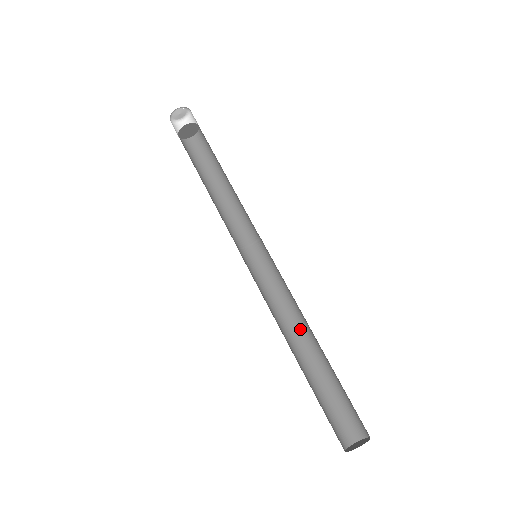
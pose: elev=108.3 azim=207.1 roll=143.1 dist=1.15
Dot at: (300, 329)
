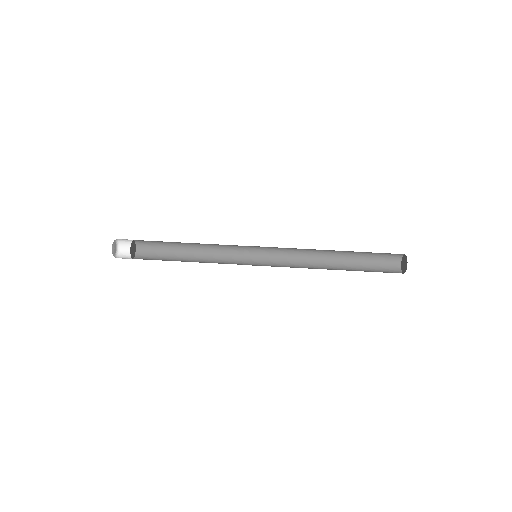
Dot at: (318, 257)
